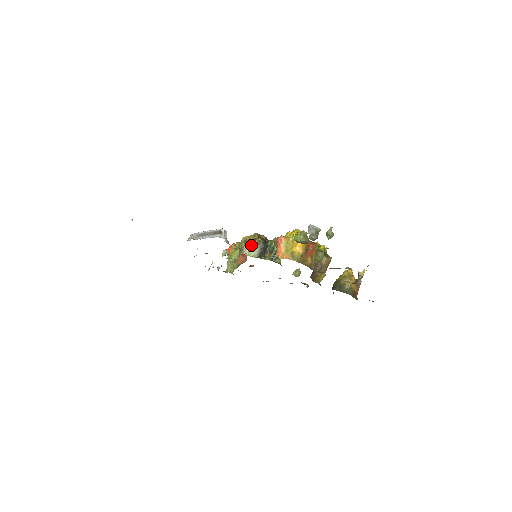
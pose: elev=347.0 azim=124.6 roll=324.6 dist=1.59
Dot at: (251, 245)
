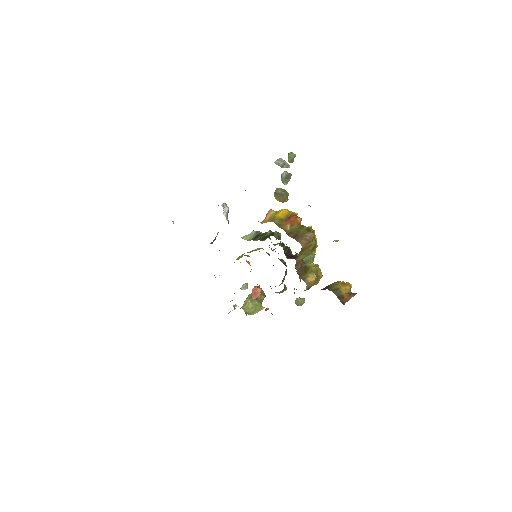
Dot at: (250, 233)
